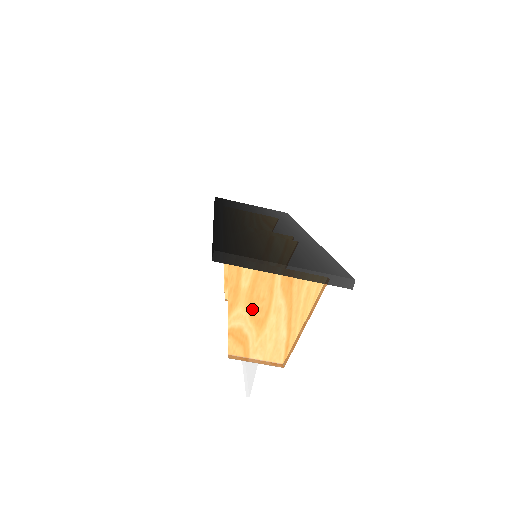
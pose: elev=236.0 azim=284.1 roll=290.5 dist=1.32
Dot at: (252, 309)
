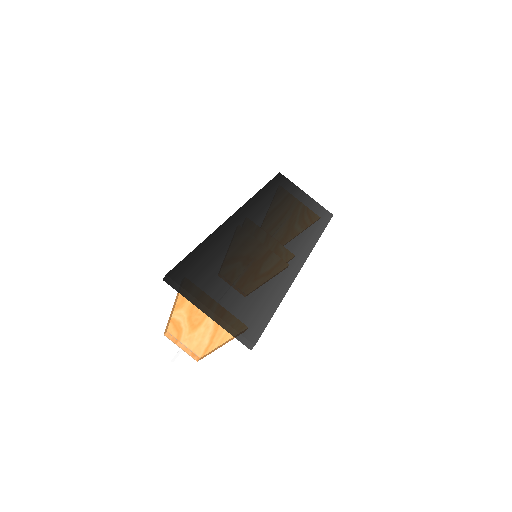
Dot at: (191, 316)
